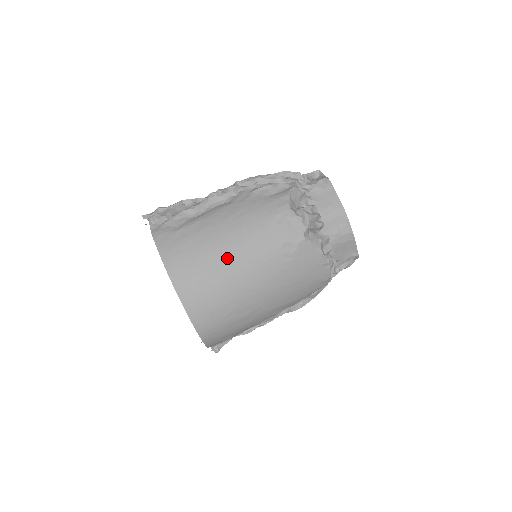
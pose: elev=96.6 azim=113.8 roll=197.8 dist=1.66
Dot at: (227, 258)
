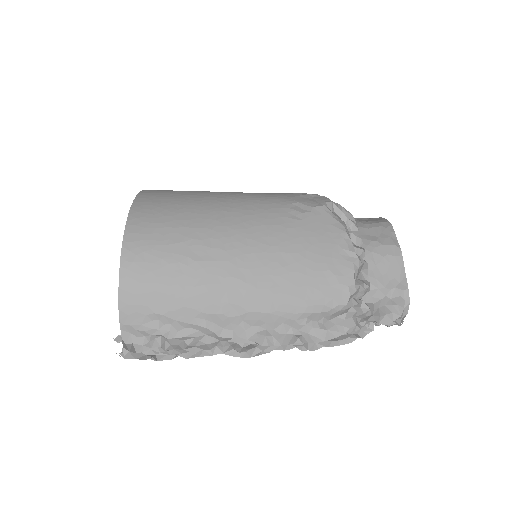
Dot at: (217, 196)
